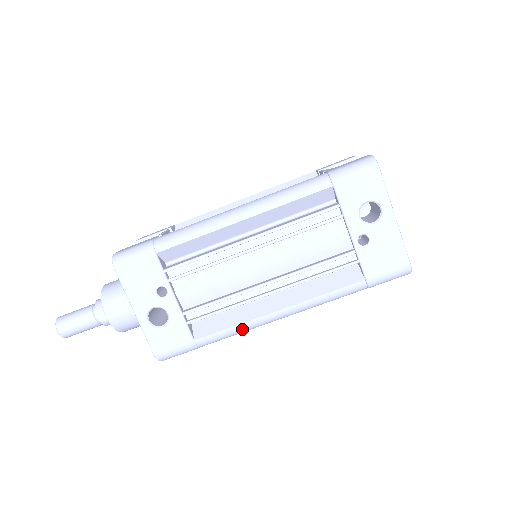
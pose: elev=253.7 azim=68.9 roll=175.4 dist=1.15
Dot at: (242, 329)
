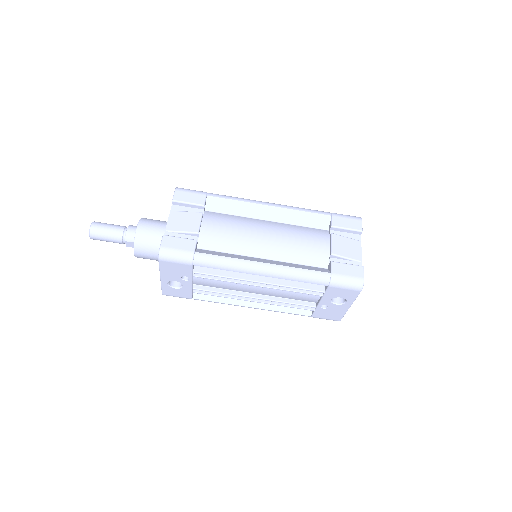
Dot at: occluded
